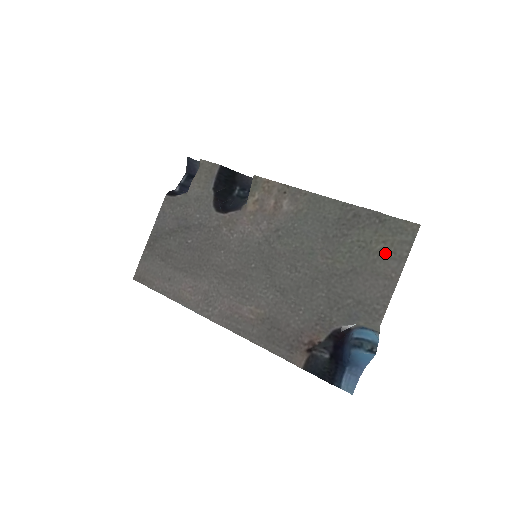
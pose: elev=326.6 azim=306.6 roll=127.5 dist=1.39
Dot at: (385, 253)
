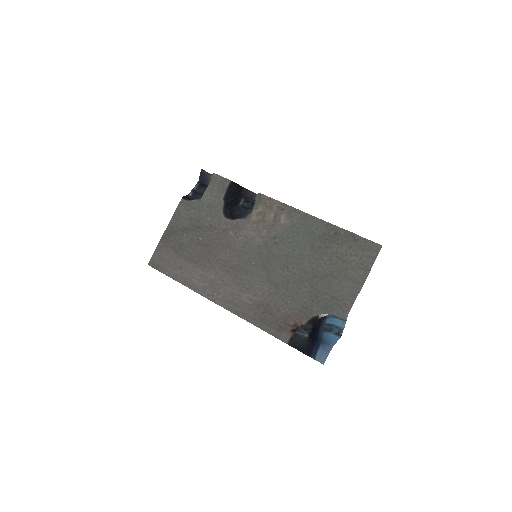
Dot at: (356, 264)
